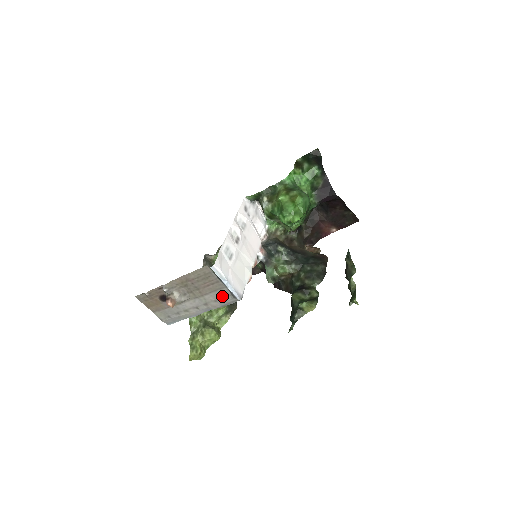
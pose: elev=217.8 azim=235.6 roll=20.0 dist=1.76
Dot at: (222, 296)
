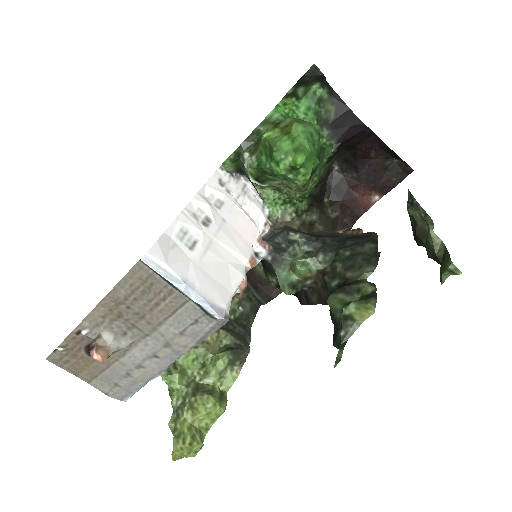
Dot at: (189, 321)
